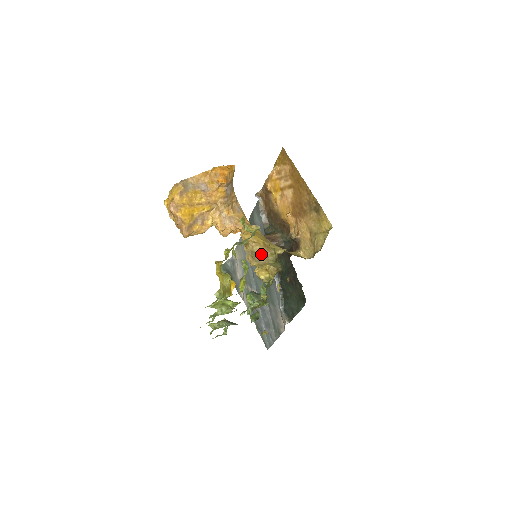
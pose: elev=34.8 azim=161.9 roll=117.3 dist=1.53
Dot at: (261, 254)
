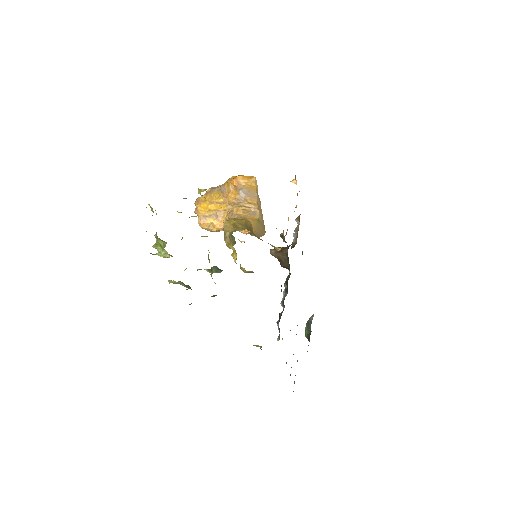
Dot at: (227, 231)
